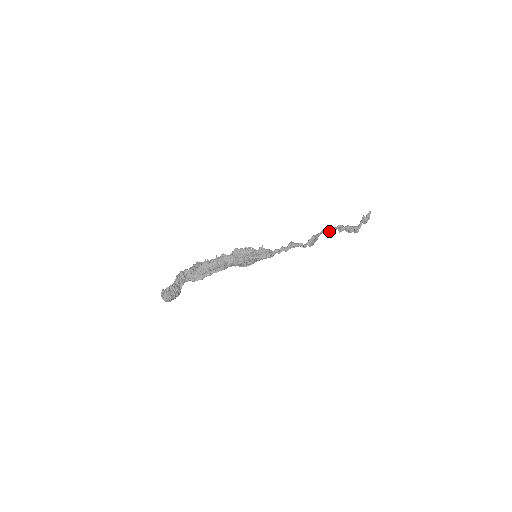
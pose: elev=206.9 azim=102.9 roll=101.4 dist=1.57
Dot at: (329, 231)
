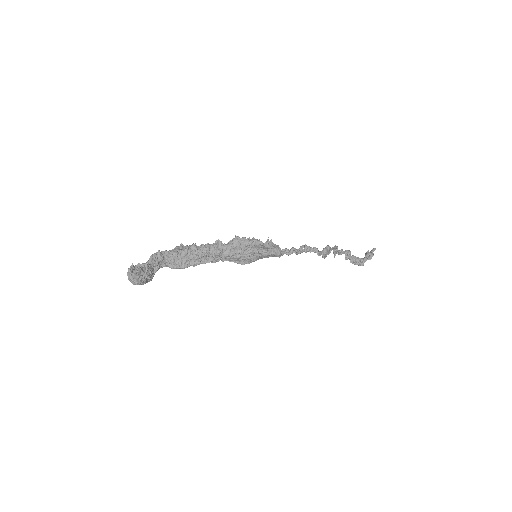
Dot at: (338, 252)
